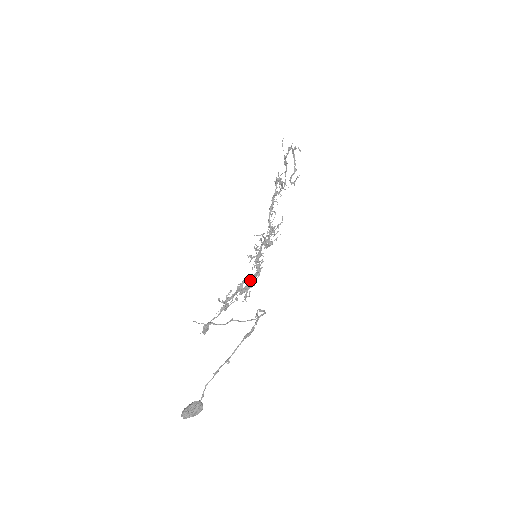
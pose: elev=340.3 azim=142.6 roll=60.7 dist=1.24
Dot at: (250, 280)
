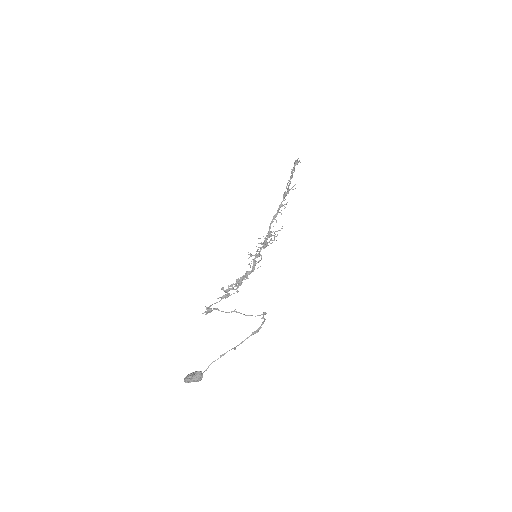
Dot at: (246, 274)
